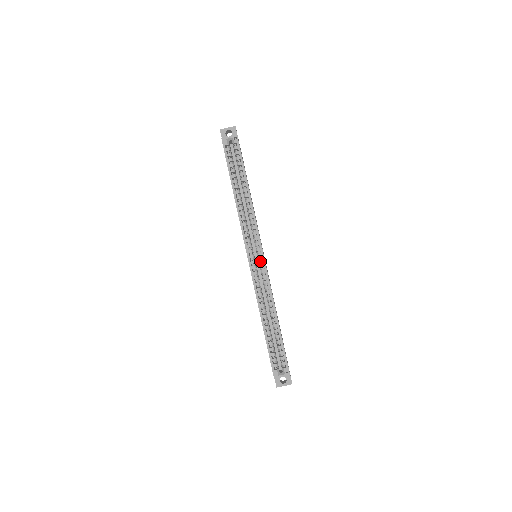
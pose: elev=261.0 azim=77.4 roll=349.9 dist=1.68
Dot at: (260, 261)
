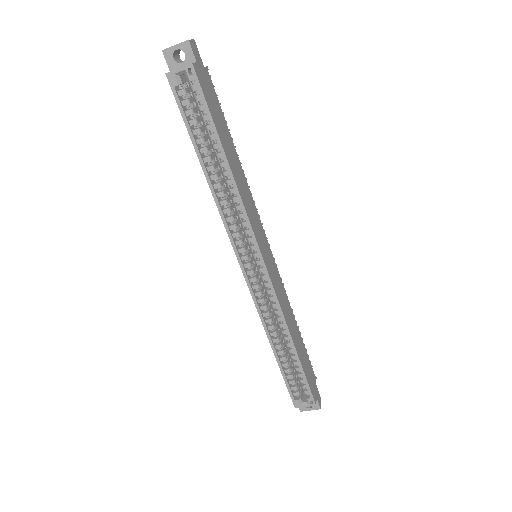
Dot at: (261, 271)
